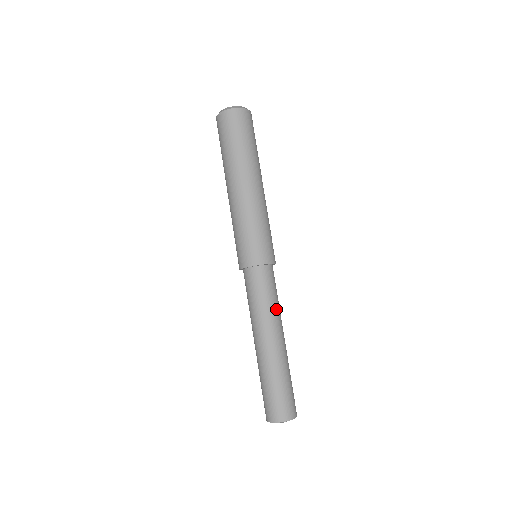
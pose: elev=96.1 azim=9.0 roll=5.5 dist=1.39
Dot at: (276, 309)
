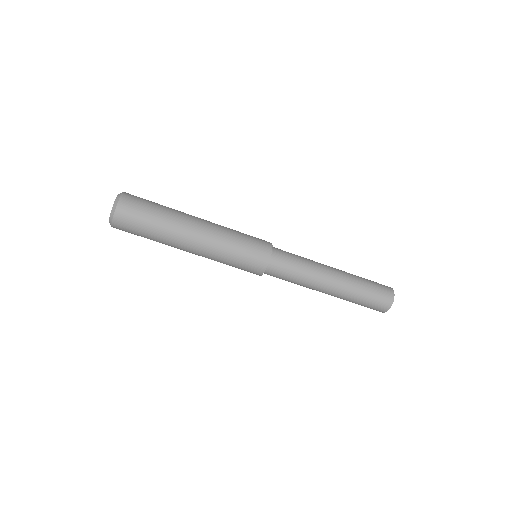
Dot at: (306, 276)
